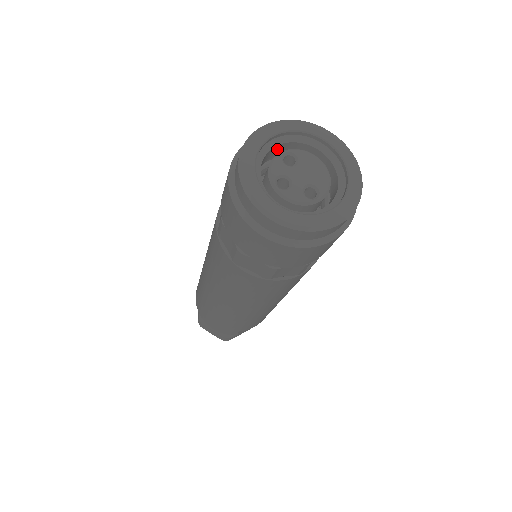
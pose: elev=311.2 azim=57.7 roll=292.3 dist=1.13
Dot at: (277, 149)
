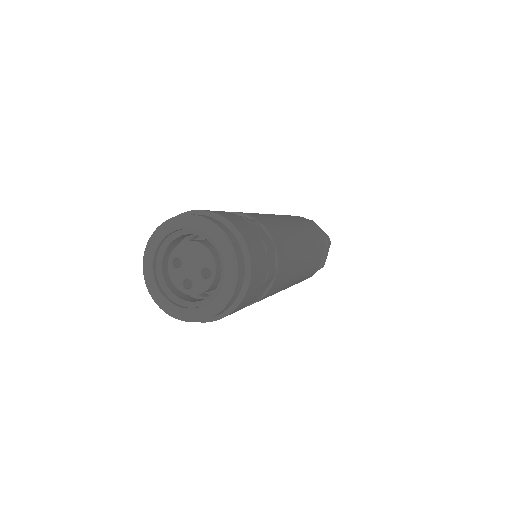
Dot at: (166, 258)
